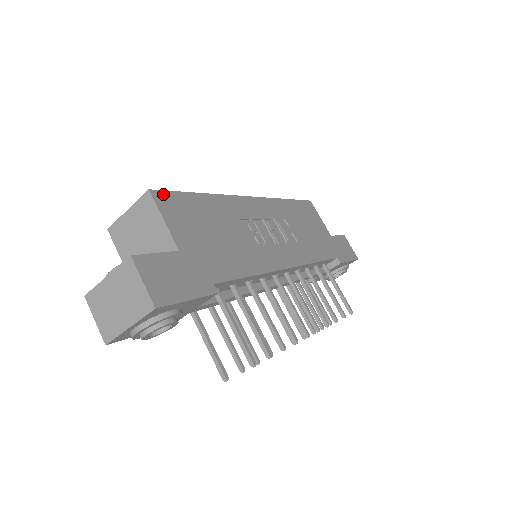
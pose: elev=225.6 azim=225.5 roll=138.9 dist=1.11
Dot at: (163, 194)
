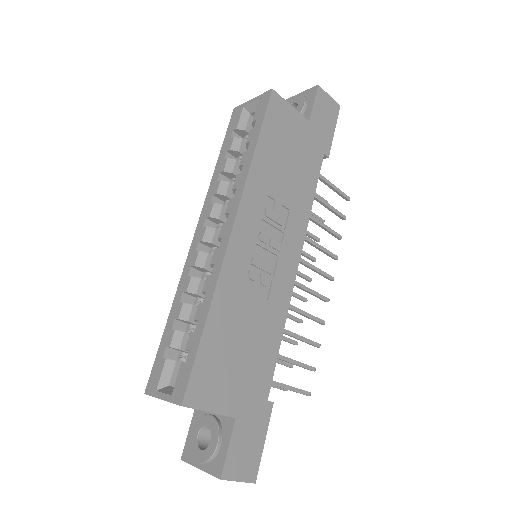
Dot at: (190, 389)
